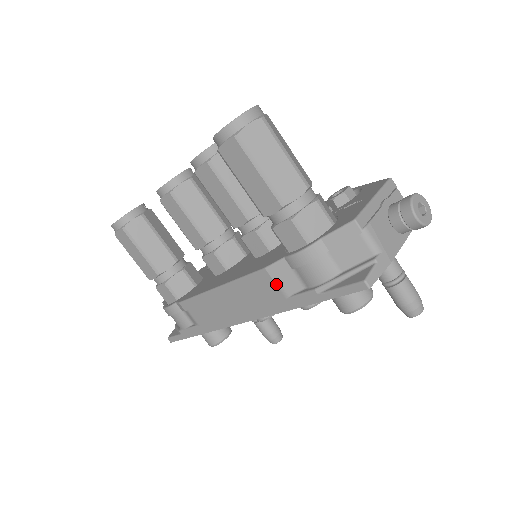
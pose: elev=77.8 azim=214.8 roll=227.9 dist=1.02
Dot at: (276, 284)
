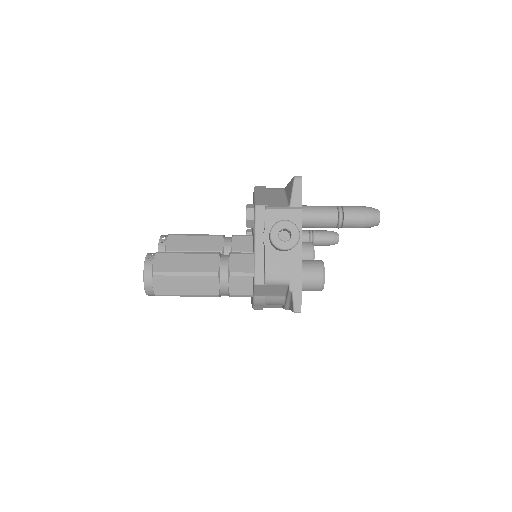
Dot at: occluded
